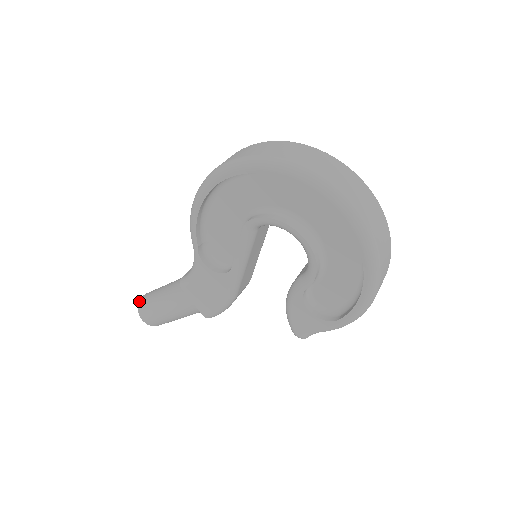
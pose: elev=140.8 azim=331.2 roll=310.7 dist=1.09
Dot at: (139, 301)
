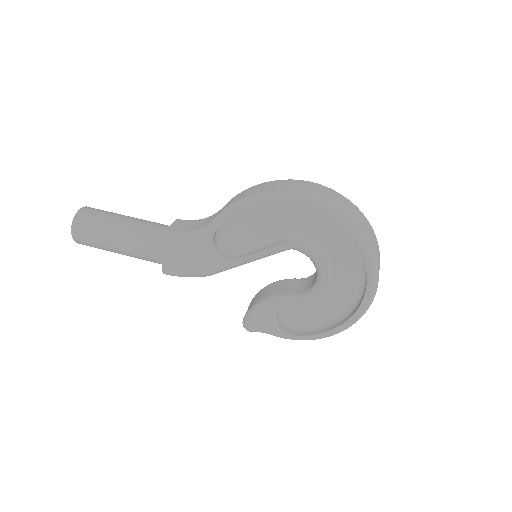
Dot at: (77, 213)
